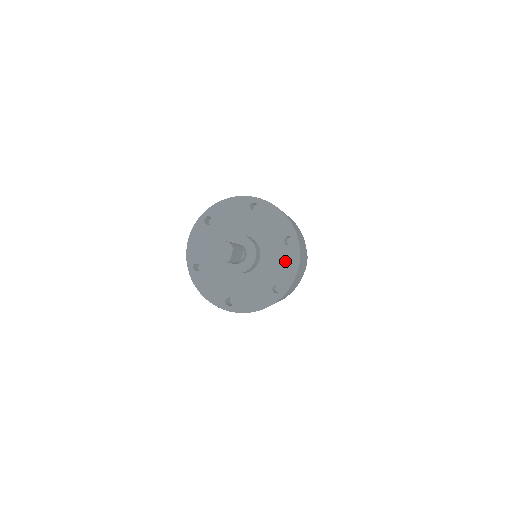
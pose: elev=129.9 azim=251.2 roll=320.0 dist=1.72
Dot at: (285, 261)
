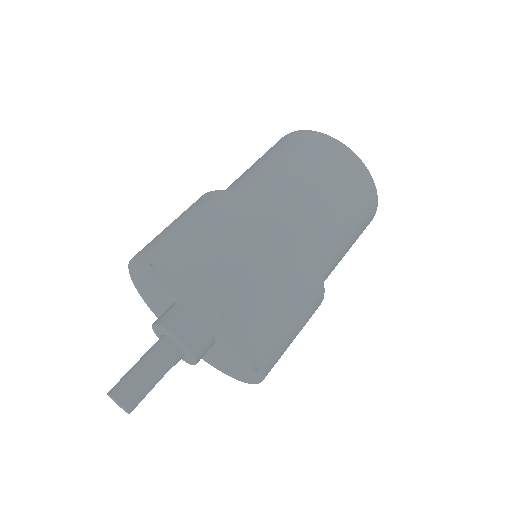
Dot at: (242, 369)
